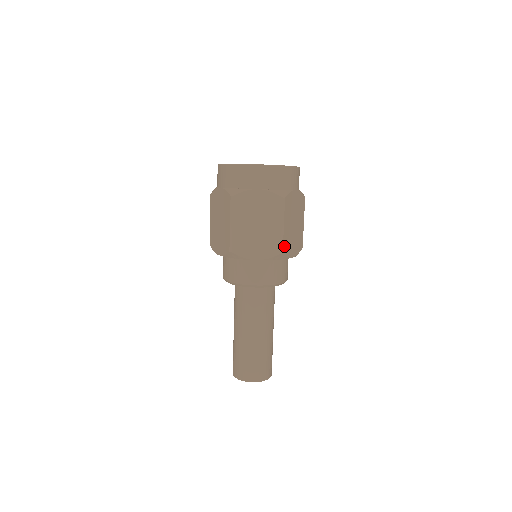
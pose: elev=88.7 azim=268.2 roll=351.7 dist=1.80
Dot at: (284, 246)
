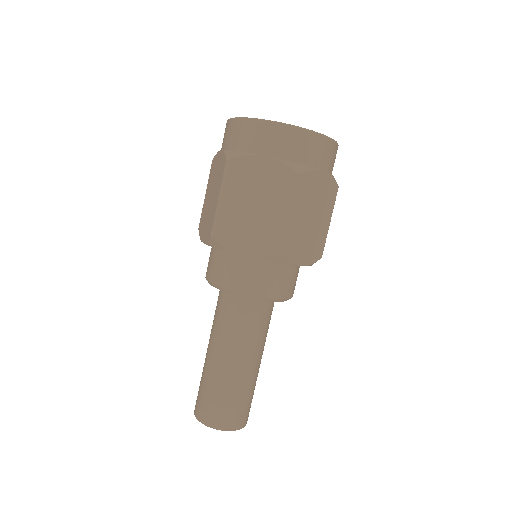
Dot at: (288, 245)
